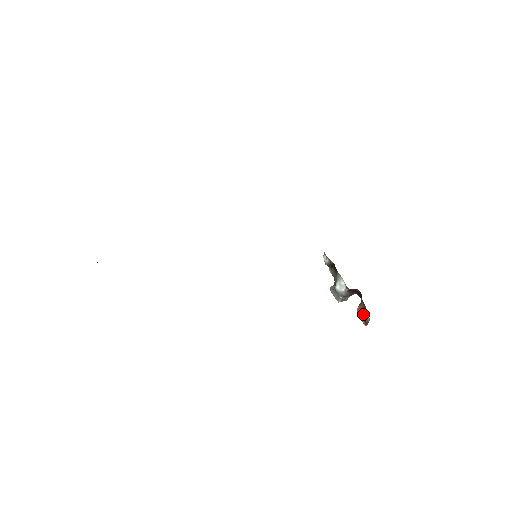
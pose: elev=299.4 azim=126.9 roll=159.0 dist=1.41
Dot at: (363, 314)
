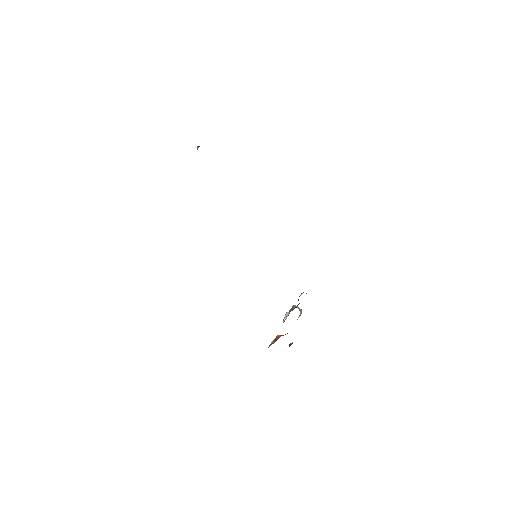
Dot at: (272, 342)
